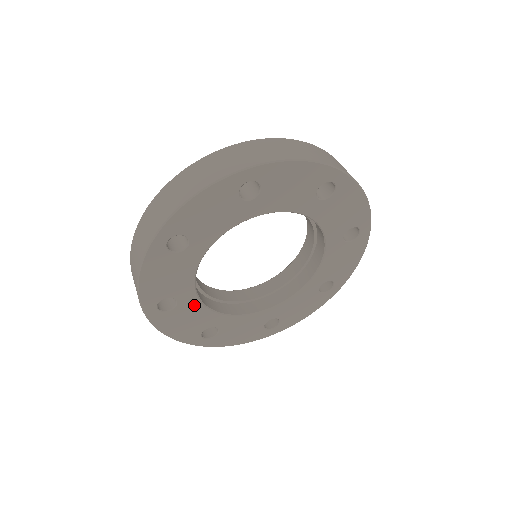
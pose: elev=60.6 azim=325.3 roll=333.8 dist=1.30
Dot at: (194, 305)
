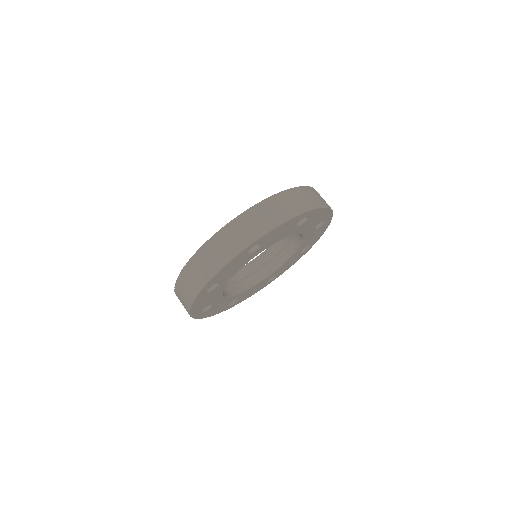
Dot at: (220, 289)
